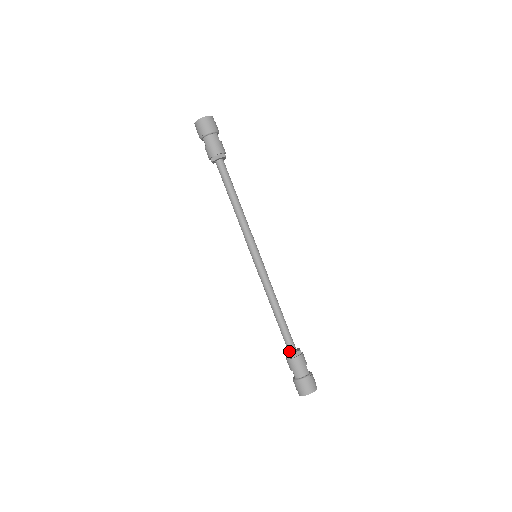
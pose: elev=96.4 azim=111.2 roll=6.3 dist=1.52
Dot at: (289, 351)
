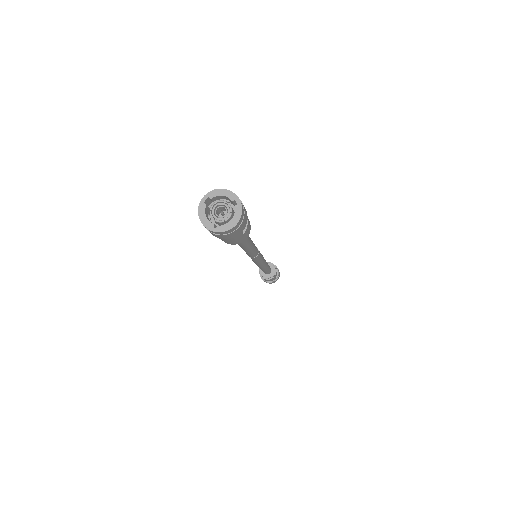
Dot at: occluded
